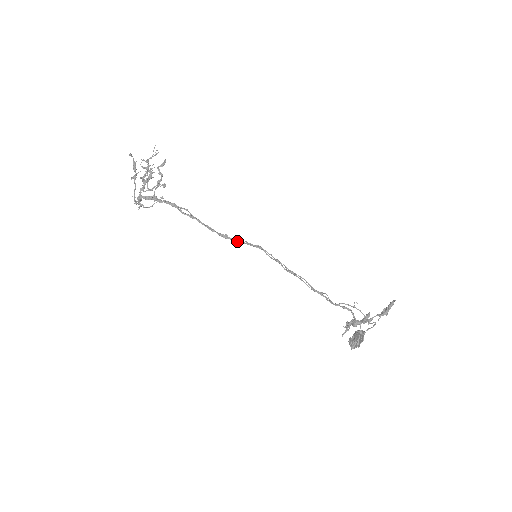
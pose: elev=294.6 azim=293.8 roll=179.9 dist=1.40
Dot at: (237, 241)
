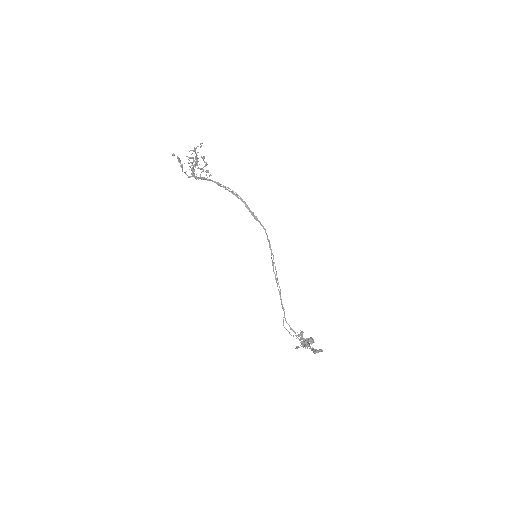
Dot at: occluded
